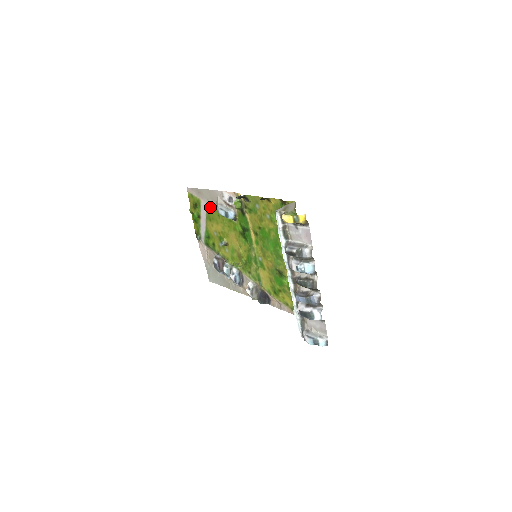
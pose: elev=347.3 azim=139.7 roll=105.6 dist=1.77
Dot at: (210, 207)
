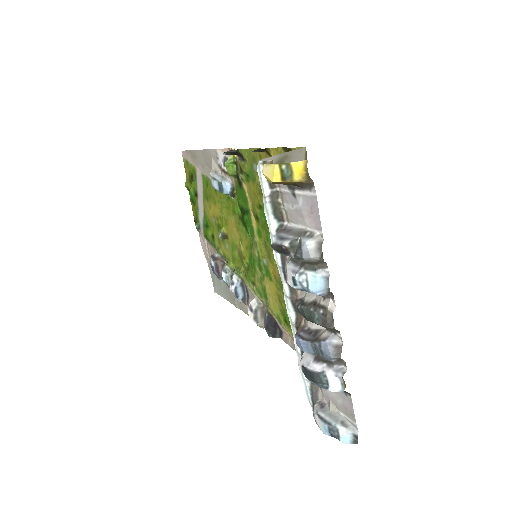
Dot at: (206, 178)
